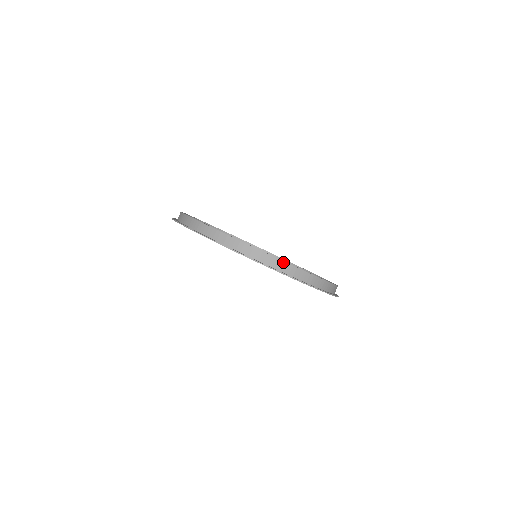
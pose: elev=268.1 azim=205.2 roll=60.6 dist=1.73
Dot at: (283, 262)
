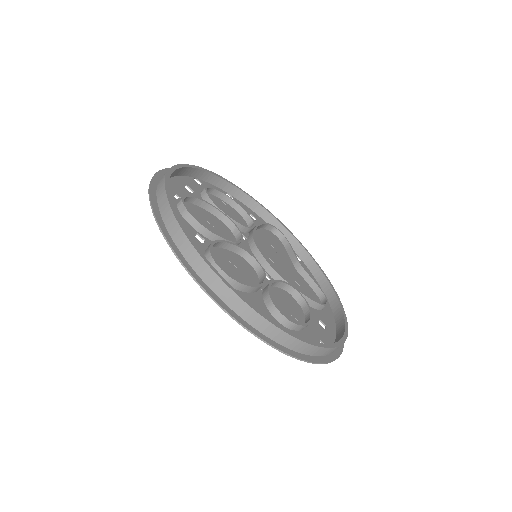
Dot at: (304, 343)
